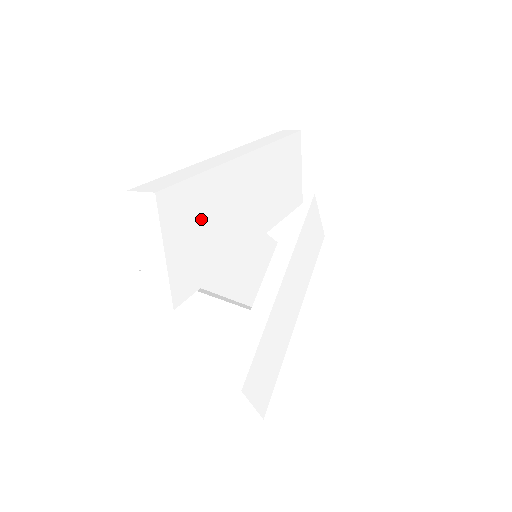
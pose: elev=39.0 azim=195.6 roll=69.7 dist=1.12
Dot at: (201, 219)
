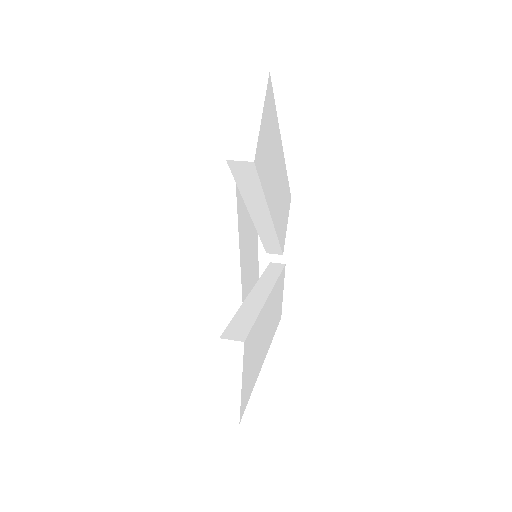
Dot at: (270, 136)
